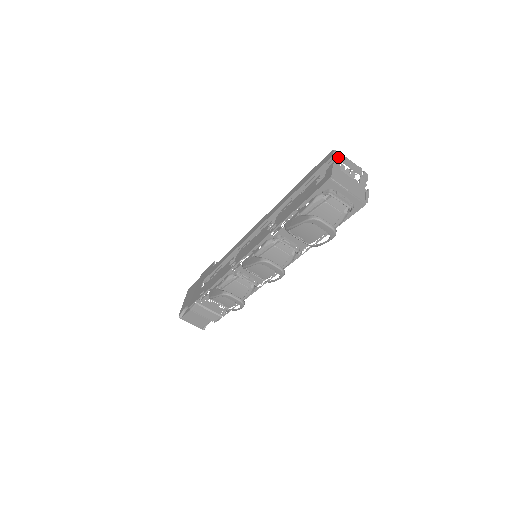
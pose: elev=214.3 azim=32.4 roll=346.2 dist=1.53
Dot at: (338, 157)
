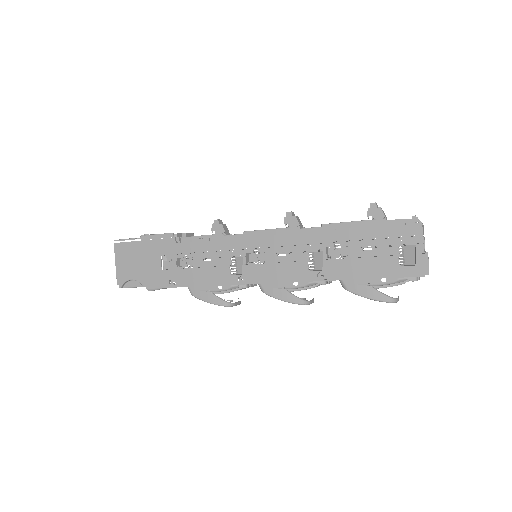
Dot at: occluded
